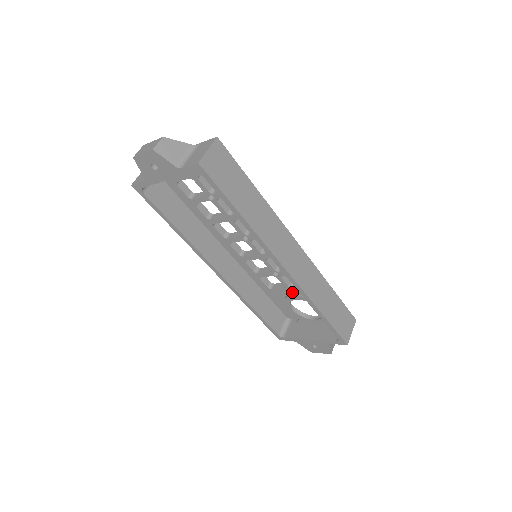
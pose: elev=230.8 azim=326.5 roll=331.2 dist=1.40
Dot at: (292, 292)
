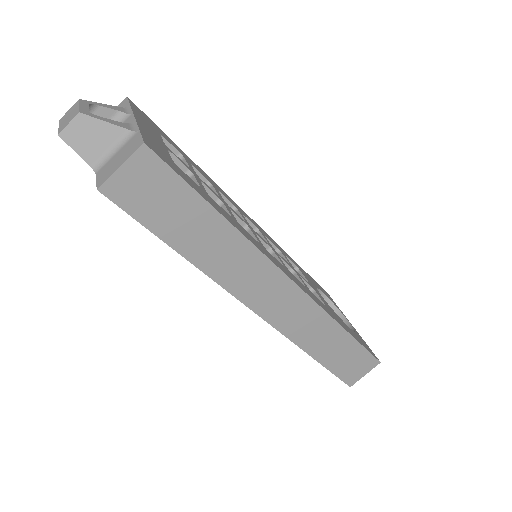
Dot at: occluded
